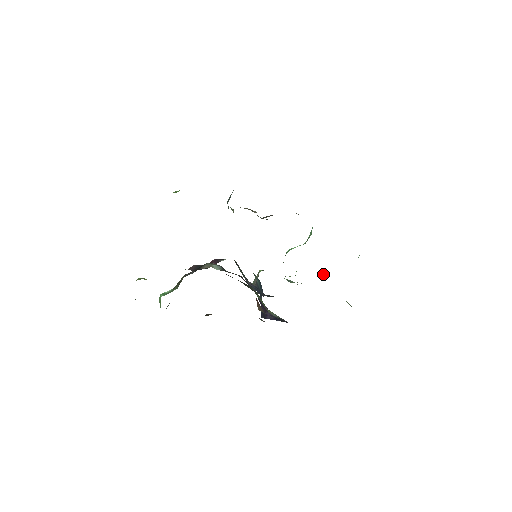
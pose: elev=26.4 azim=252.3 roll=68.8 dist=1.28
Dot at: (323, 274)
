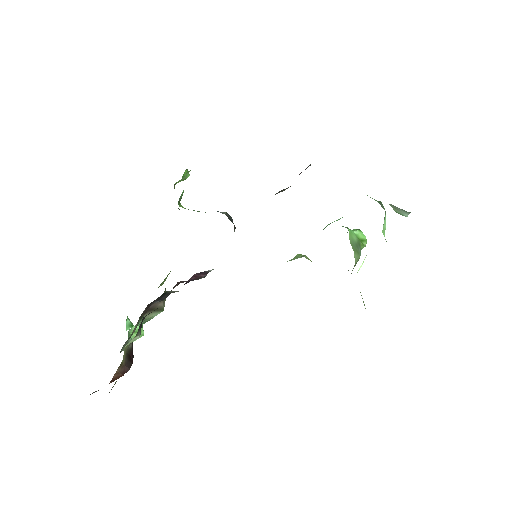
Dot at: (361, 265)
